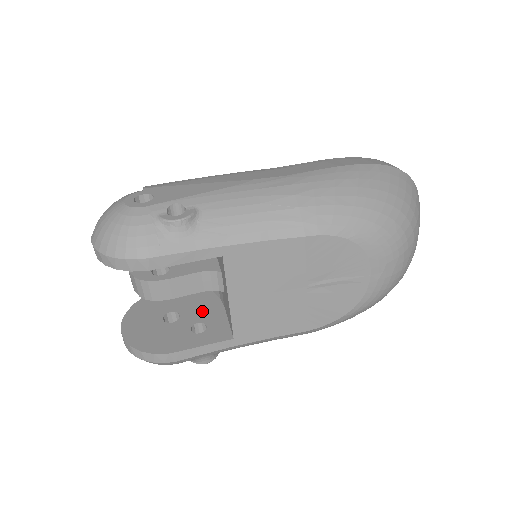
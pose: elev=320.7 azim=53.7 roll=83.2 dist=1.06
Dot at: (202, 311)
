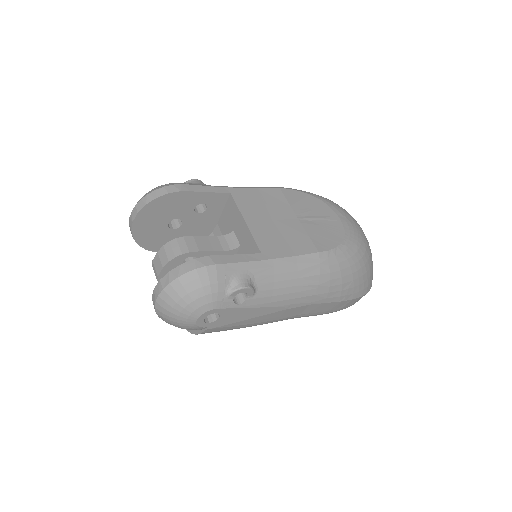
Dot at: occluded
